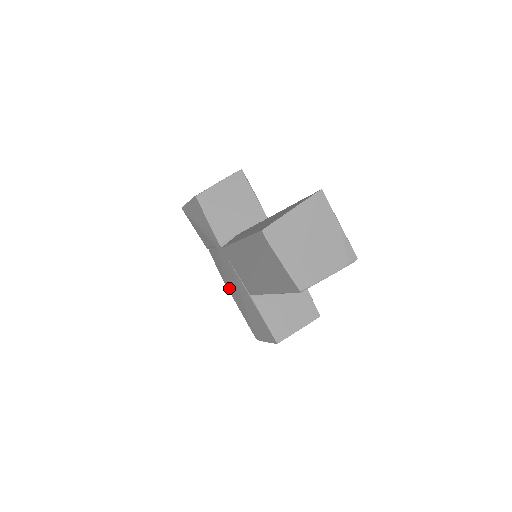
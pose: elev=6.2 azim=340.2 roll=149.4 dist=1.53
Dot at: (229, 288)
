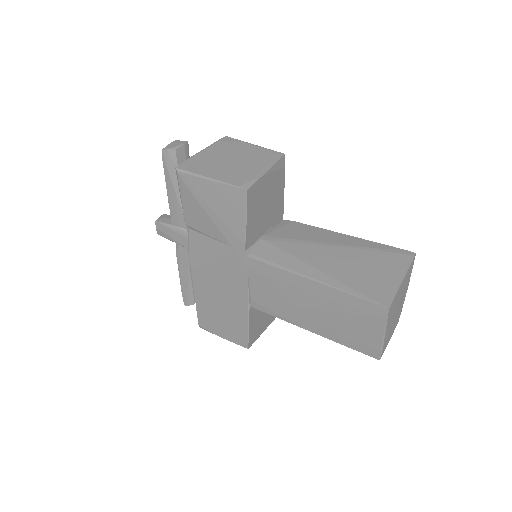
Dot at: (198, 277)
